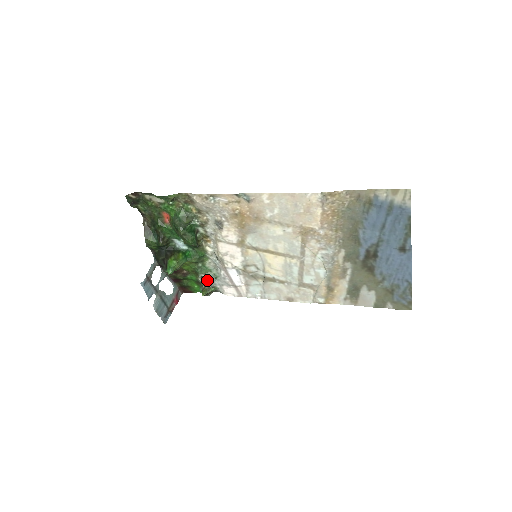
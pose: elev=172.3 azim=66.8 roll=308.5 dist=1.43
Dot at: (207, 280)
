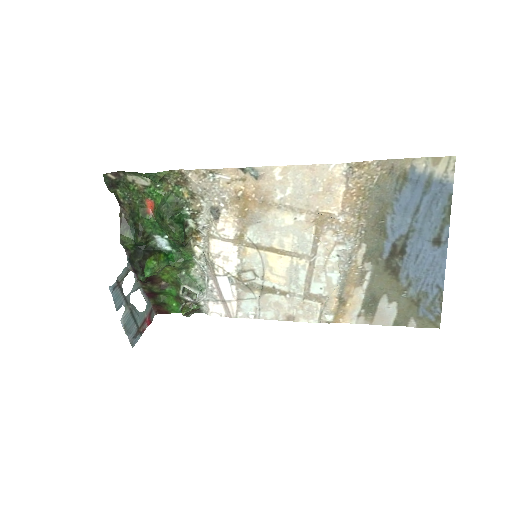
Dot at: (190, 294)
